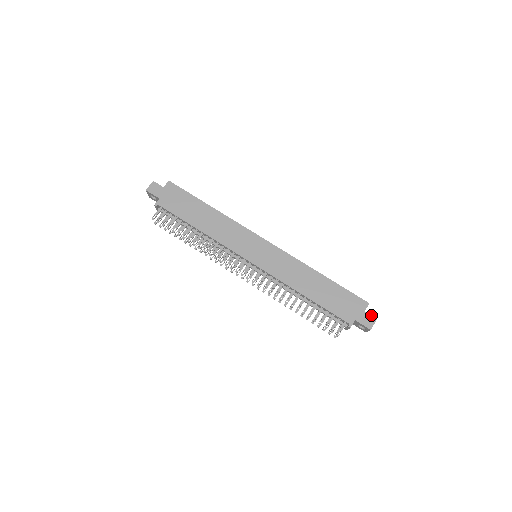
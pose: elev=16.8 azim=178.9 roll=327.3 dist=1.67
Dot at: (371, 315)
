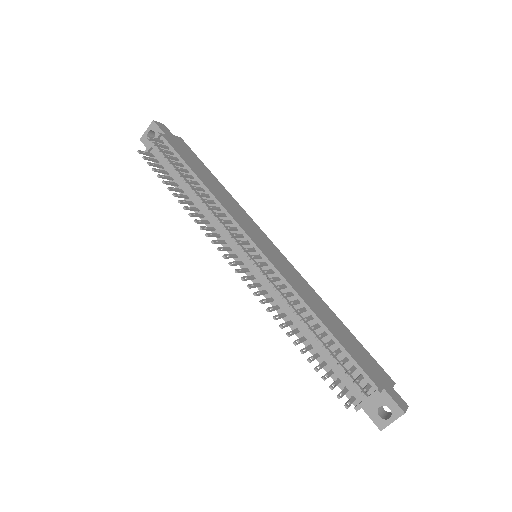
Dot at: occluded
